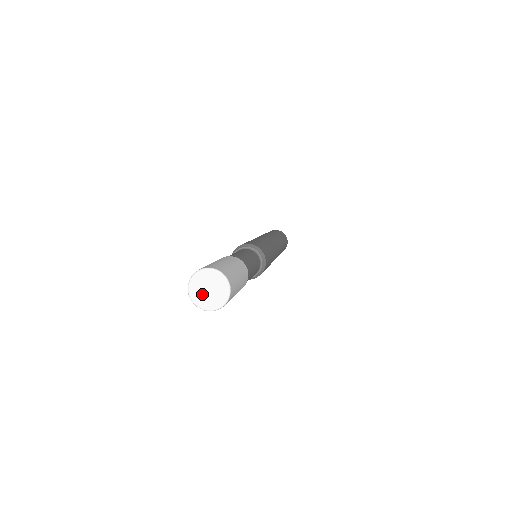
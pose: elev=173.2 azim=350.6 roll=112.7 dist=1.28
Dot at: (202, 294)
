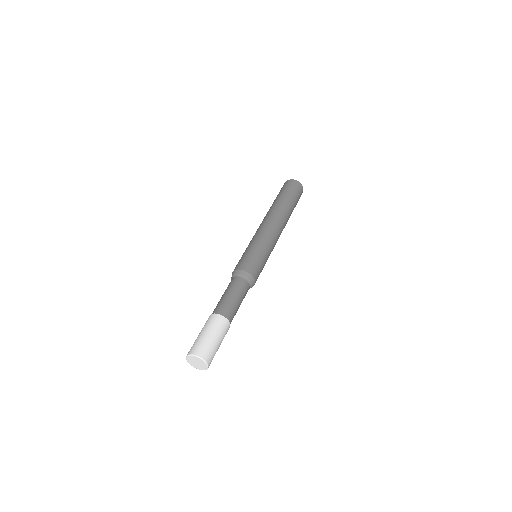
Dot at: (193, 361)
